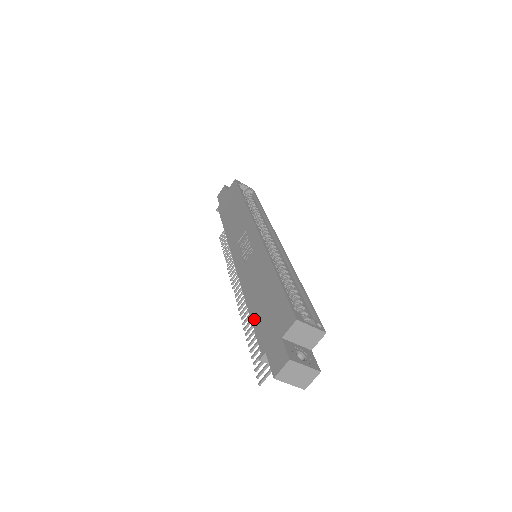
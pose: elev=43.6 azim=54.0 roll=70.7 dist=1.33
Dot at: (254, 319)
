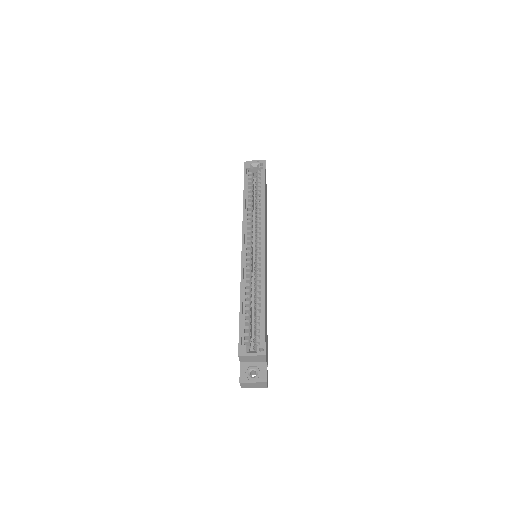
Dot at: occluded
